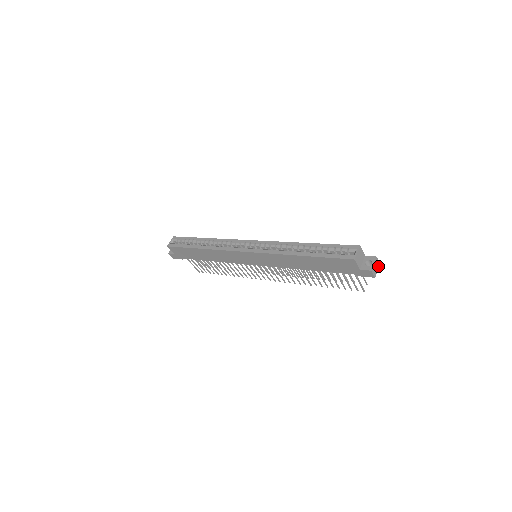
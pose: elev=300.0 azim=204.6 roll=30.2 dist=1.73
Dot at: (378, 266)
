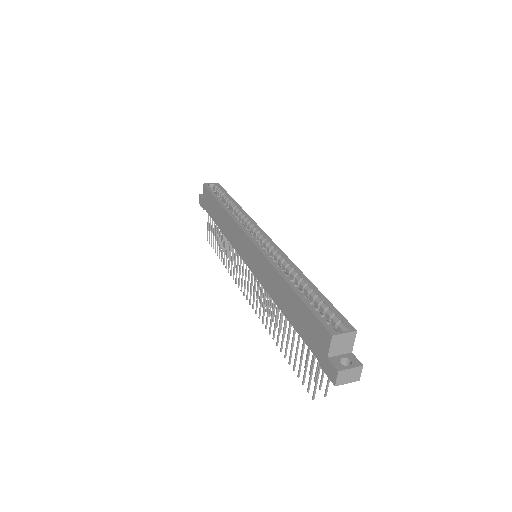
Dot at: (354, 379)
